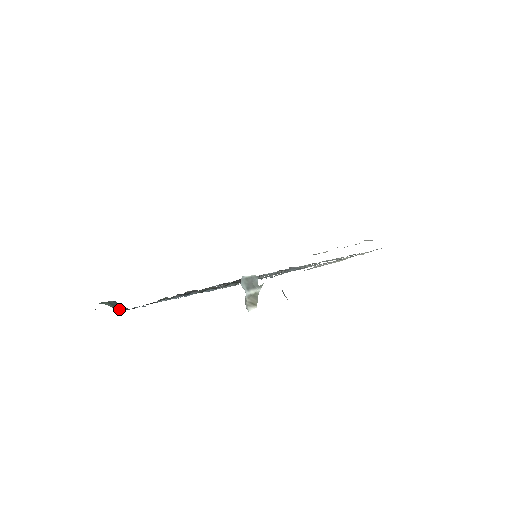
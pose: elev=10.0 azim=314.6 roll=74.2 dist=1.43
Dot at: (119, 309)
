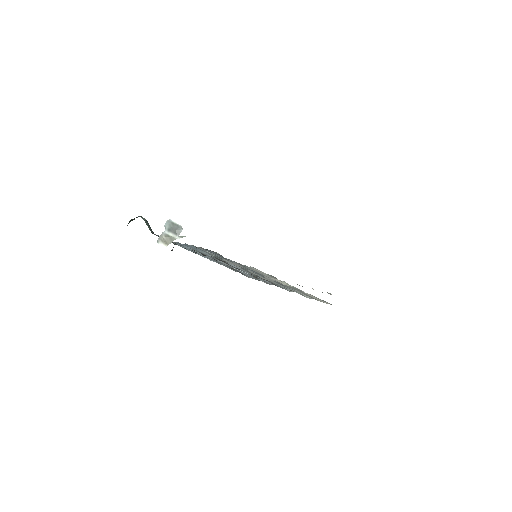
Dot at: (151, 231)
